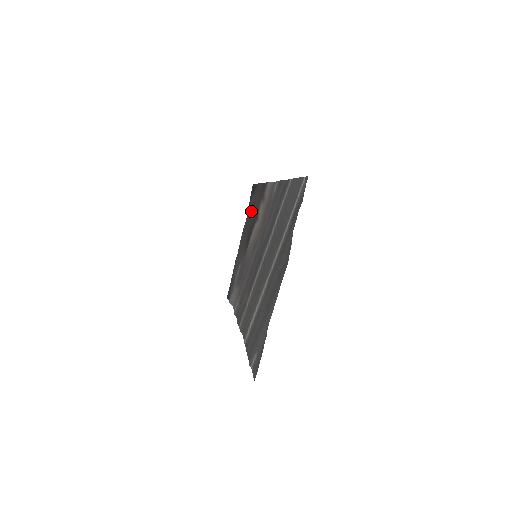
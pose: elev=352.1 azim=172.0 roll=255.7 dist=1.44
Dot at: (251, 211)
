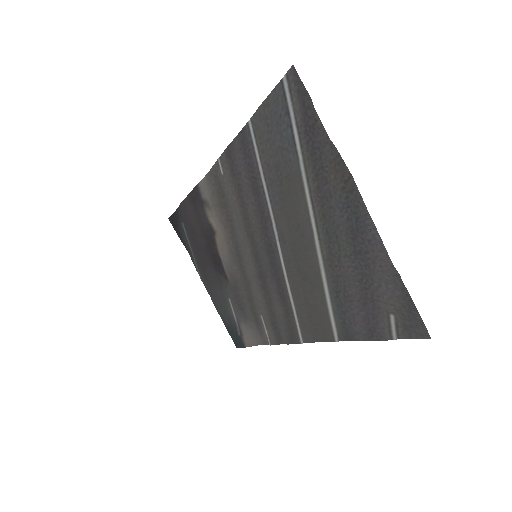
Dot at: (194, 239)
